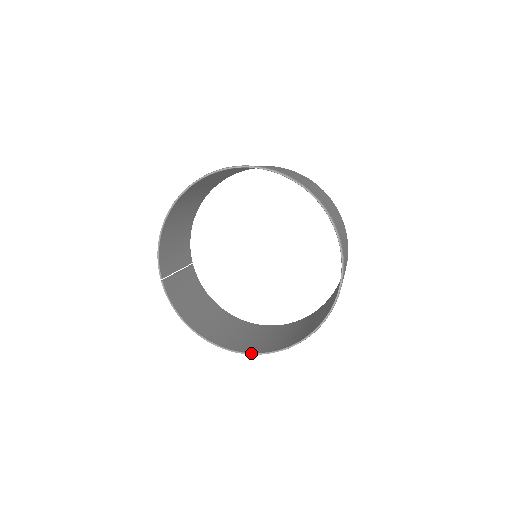
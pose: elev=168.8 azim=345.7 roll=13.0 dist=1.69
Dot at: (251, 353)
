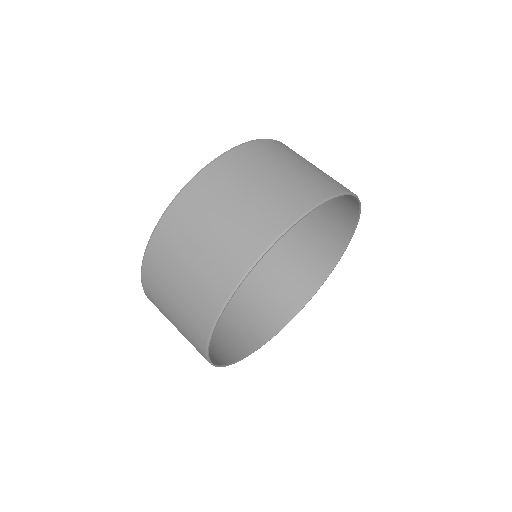
Dot at: occluded
